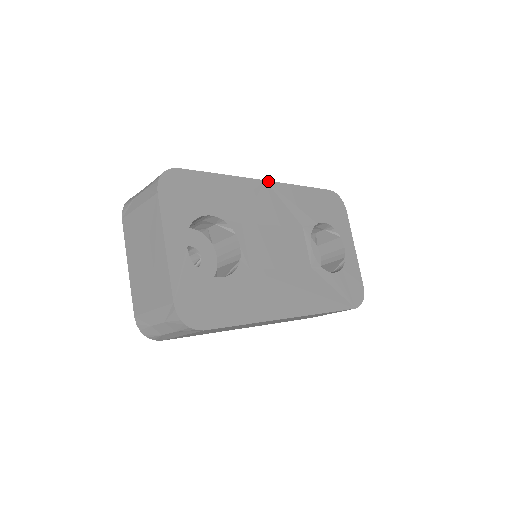
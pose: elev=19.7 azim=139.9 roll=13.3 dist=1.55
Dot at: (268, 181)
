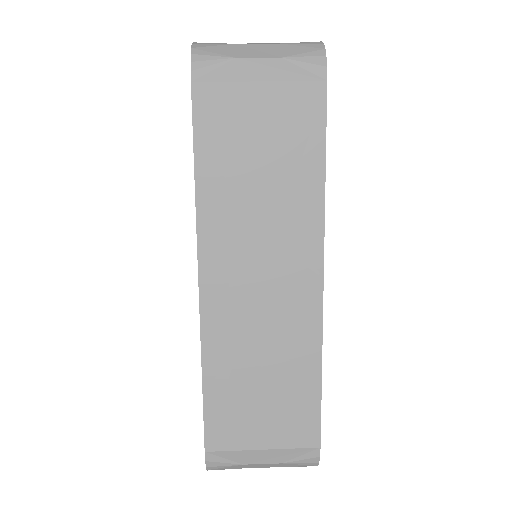
Dot at: (323, 272)
